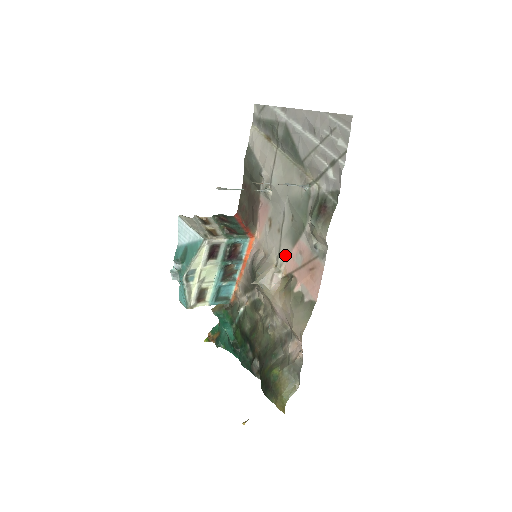
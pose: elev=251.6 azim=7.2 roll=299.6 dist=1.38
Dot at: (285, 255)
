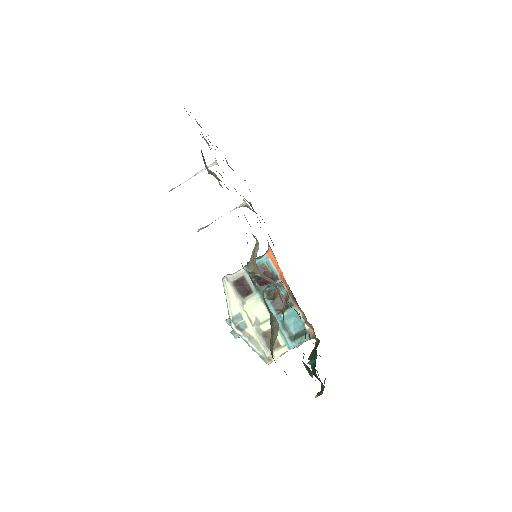
Dot at: (250, 226)
